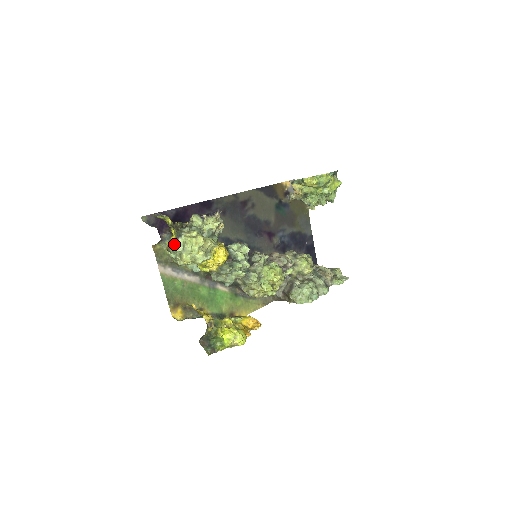
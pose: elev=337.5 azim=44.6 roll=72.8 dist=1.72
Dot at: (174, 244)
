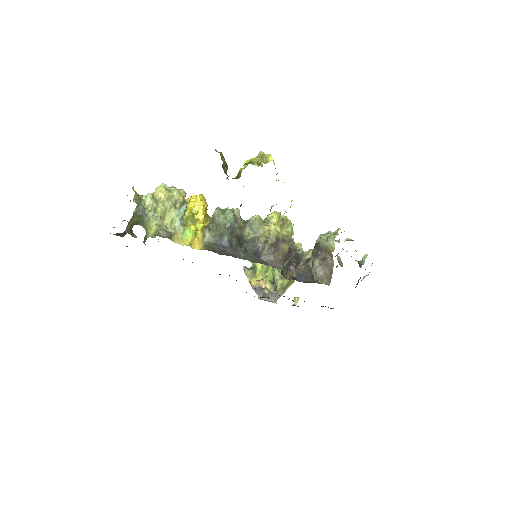
Dot at: (142, 201)
